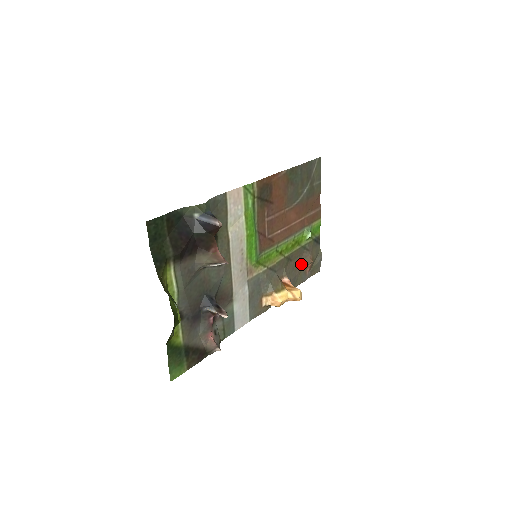
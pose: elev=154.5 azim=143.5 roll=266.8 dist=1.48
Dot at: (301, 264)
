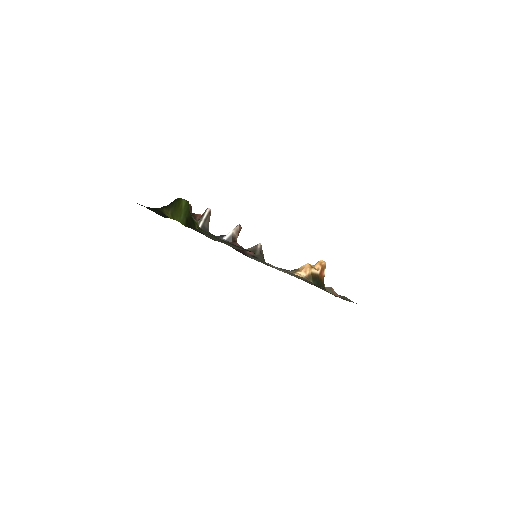
Dot at: occluded
